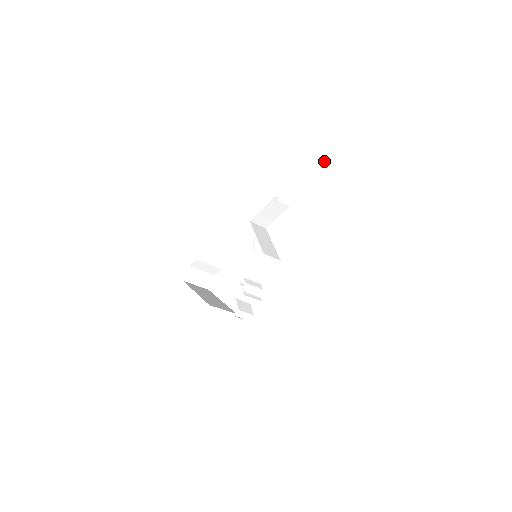
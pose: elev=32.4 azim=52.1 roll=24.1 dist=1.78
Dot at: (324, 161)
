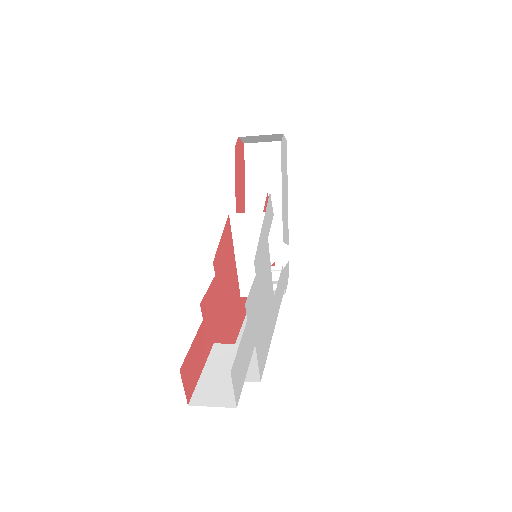
Dot at: occluded
